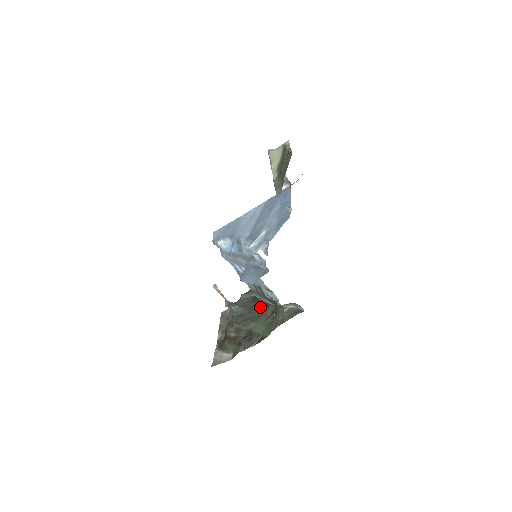
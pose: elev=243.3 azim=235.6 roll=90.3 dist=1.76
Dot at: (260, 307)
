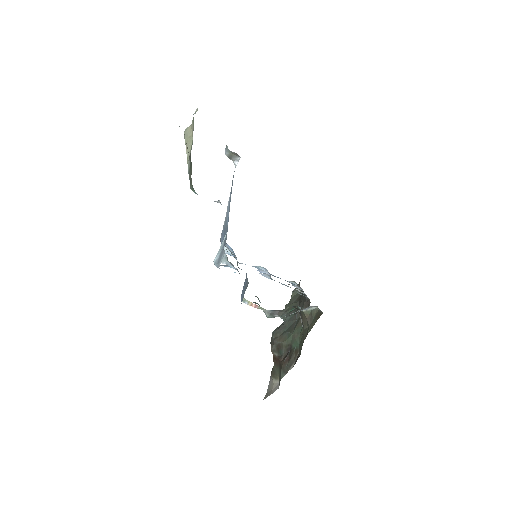
Dot at: occluded
